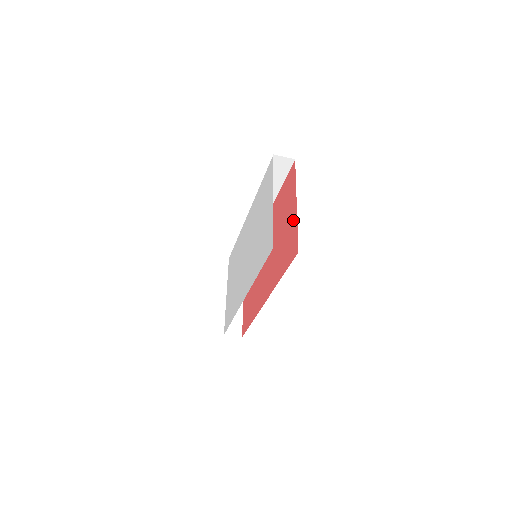
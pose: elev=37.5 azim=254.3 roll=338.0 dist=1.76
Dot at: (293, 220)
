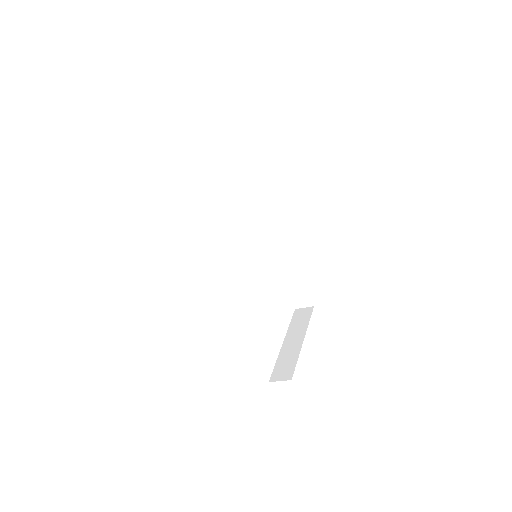
Dot at: occluded
